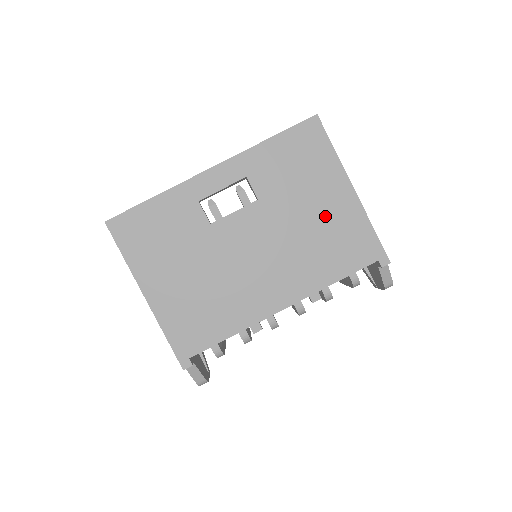
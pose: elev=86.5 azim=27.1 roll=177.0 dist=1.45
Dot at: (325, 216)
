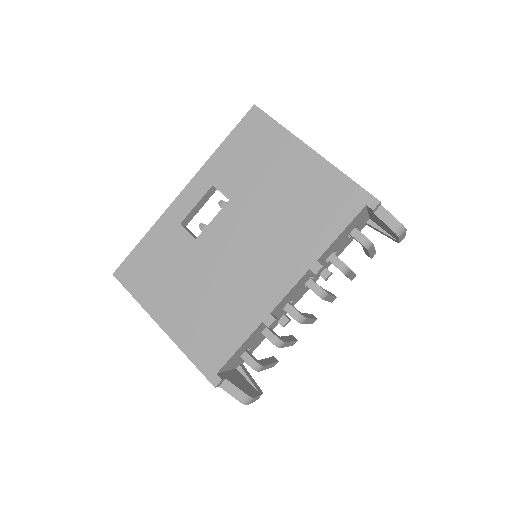
Dot at: (295, 187)
